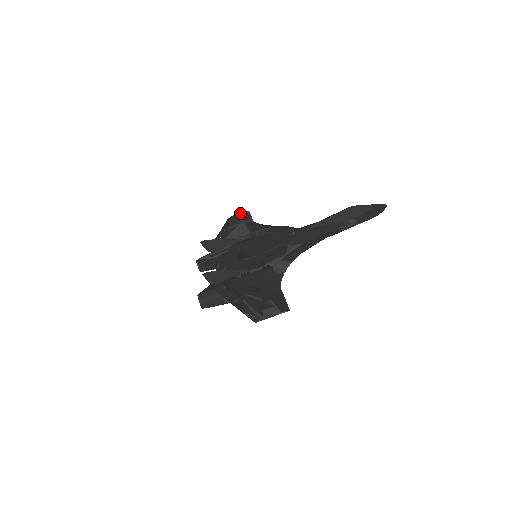
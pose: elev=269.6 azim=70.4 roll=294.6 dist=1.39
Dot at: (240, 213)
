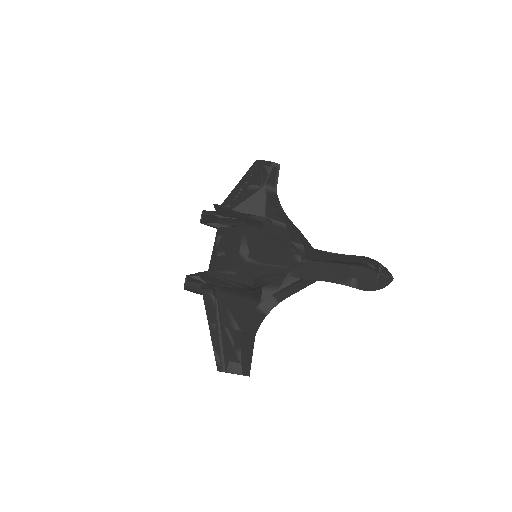
Dot at: (270, 163)
